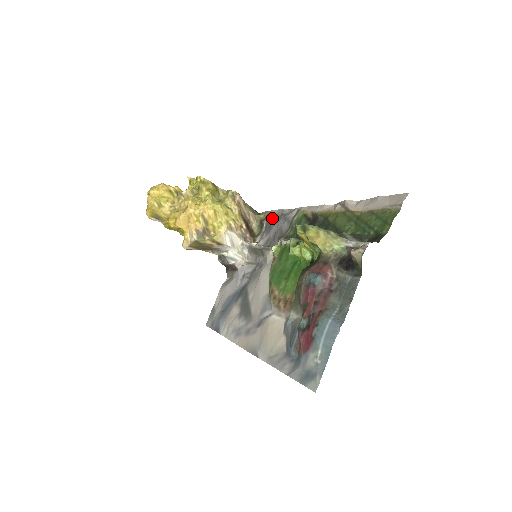
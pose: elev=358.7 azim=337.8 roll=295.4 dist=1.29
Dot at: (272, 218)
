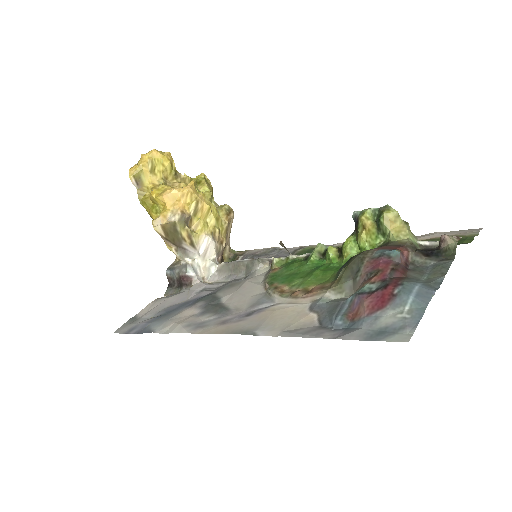
Dot at: (256, 252)
